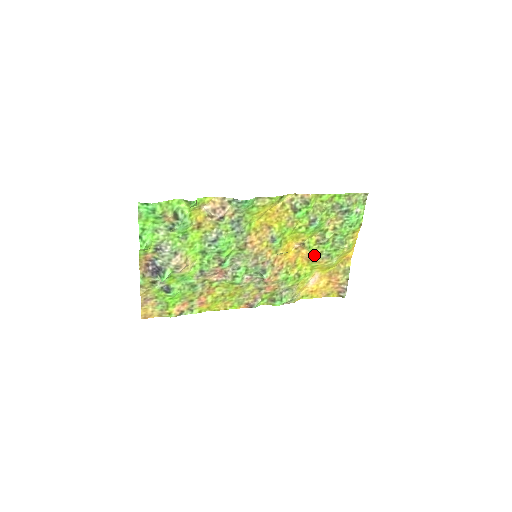
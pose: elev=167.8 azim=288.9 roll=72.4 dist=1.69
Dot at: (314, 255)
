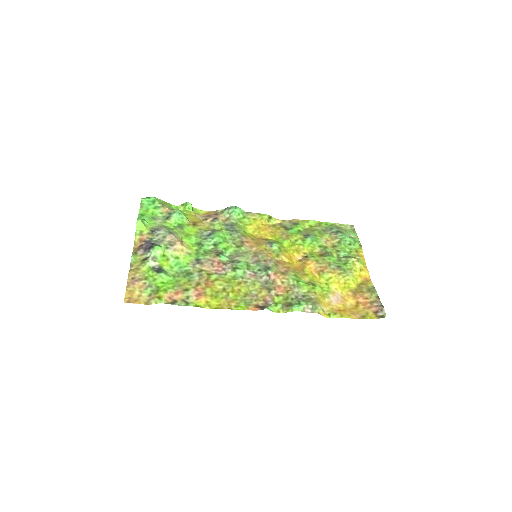
Dot at: (322, 265)
